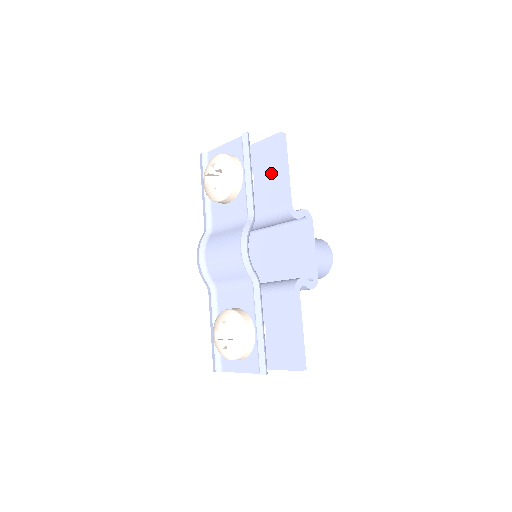
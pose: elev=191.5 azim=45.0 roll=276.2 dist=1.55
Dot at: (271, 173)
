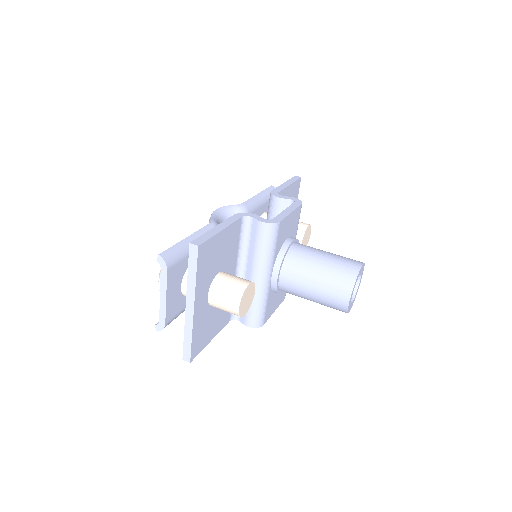
Dot at: occluded
